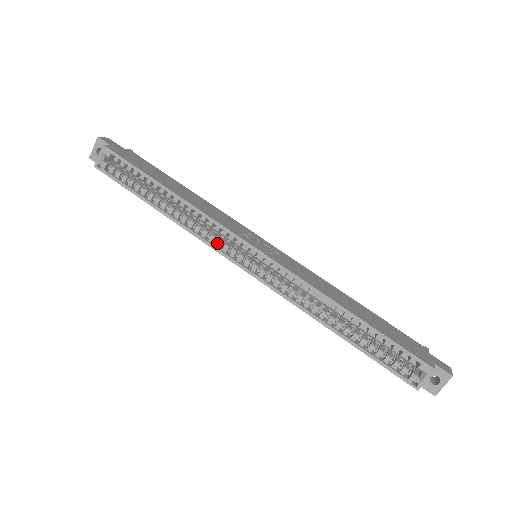
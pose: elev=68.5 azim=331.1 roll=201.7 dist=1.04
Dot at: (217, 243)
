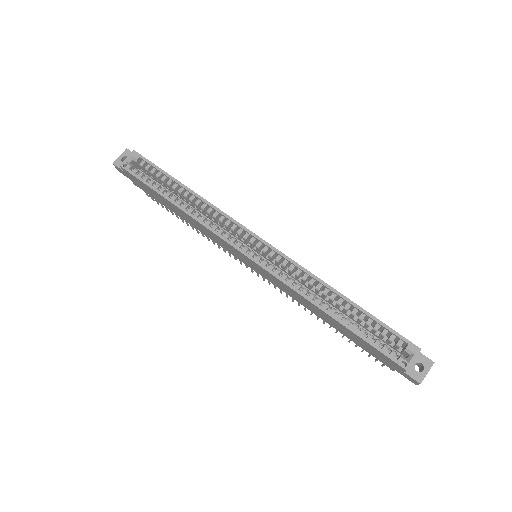
Dot at: (226, 235)
